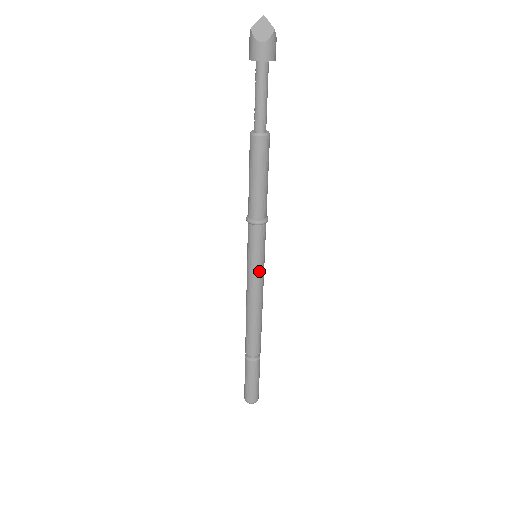
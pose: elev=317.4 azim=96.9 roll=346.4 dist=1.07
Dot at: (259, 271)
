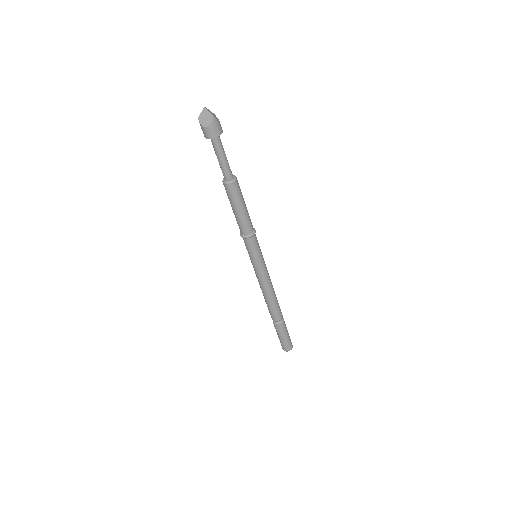
Dot at: (260, 267)
